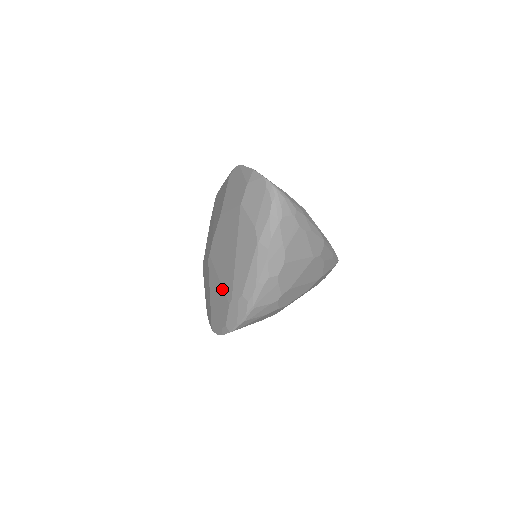
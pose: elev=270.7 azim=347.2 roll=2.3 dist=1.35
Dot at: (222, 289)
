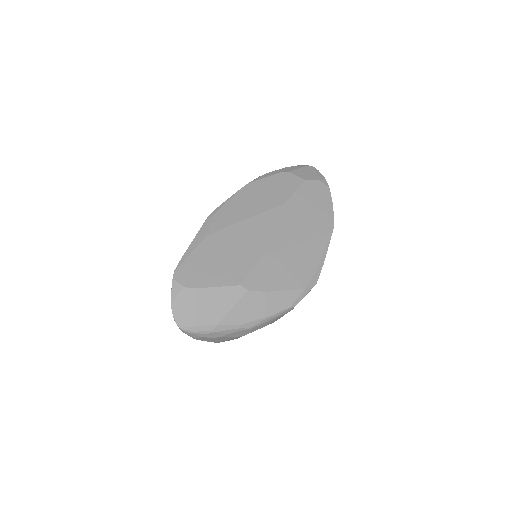
Dot at: occluded
